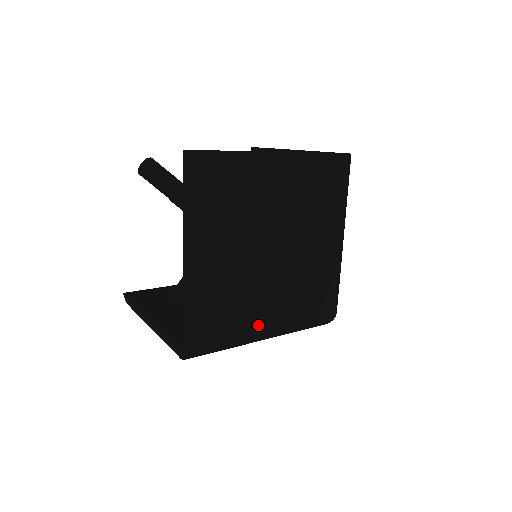
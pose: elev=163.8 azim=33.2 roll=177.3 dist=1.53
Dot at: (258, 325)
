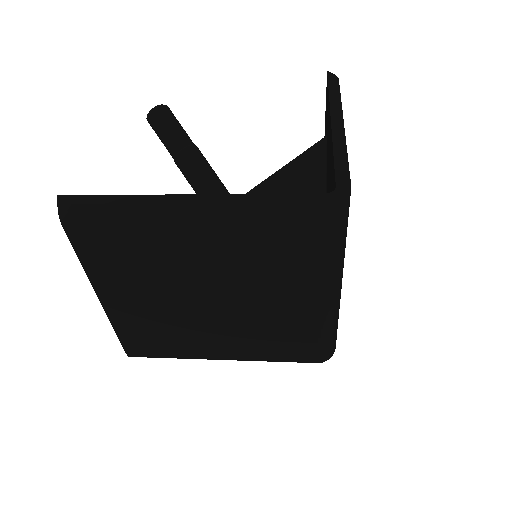
Dot at: (205, 351)
